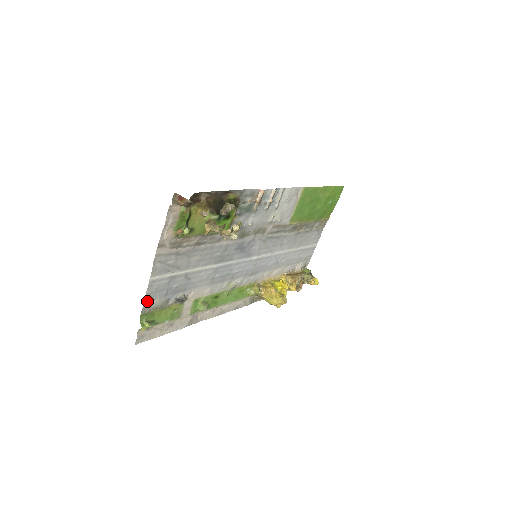
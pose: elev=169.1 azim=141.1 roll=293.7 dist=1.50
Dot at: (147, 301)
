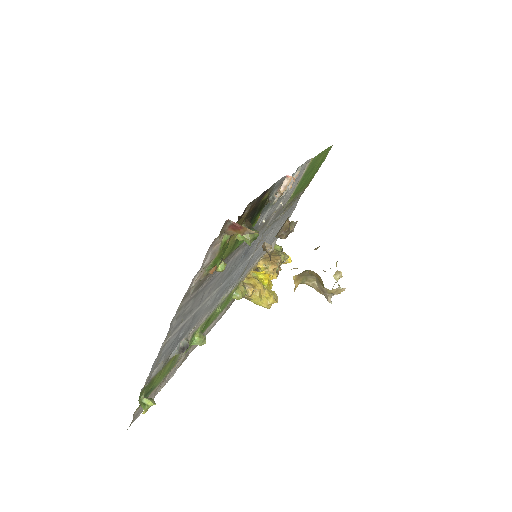
Dot at: (150, 372)
